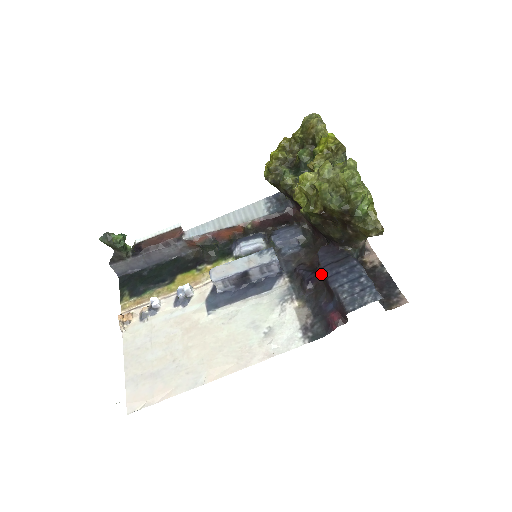
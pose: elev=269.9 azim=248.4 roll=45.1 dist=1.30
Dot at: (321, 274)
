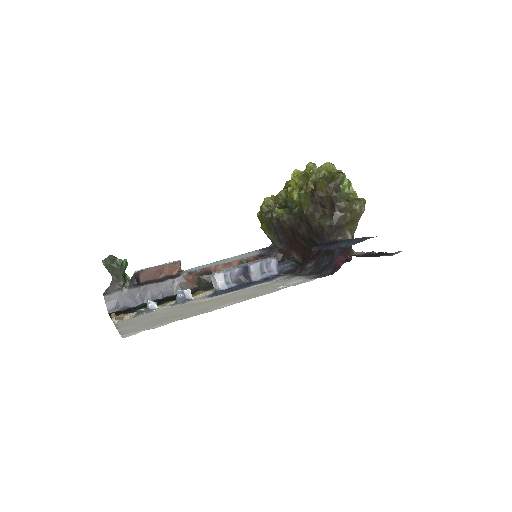
Dot at: (319, 252)
